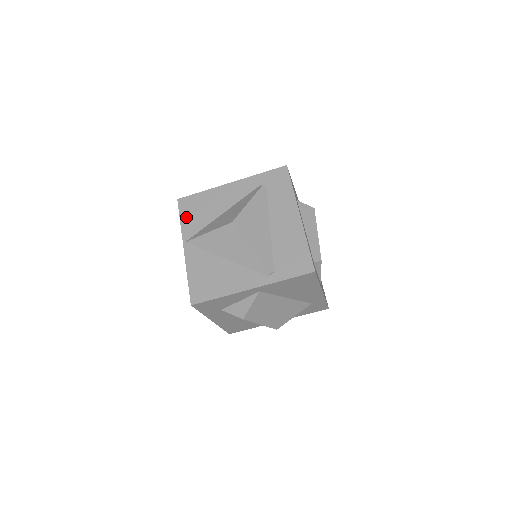
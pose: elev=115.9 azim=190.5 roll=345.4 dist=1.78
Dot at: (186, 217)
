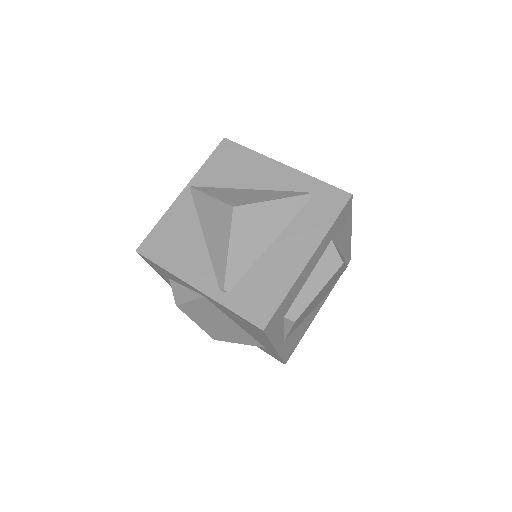
Dot at: (214, 162)
